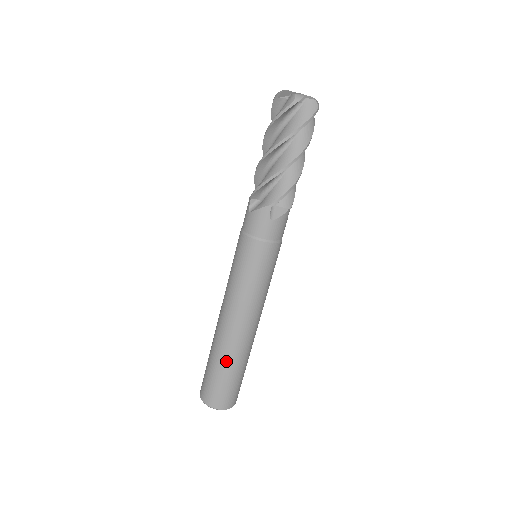
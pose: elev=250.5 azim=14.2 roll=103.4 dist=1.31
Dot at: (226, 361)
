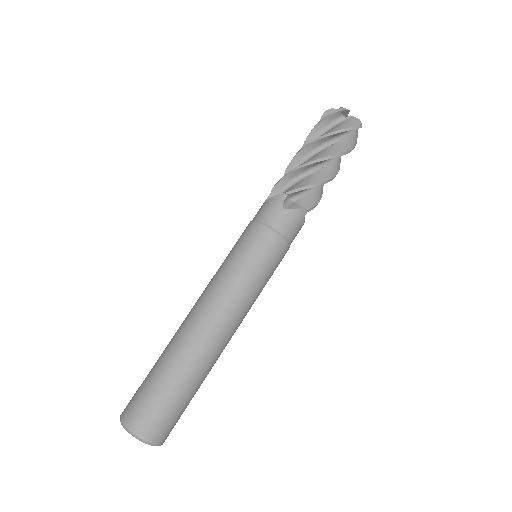
Dot at: (172, 362)
